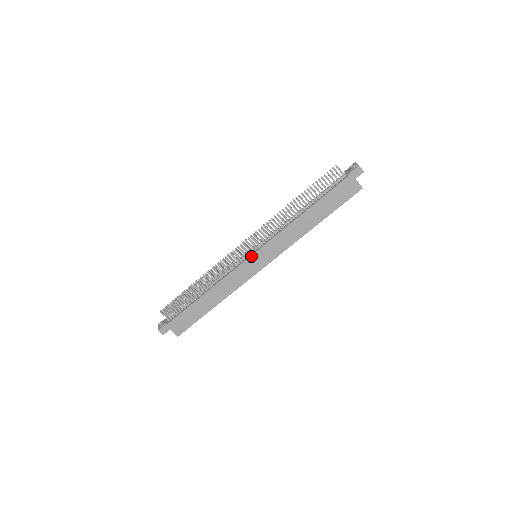
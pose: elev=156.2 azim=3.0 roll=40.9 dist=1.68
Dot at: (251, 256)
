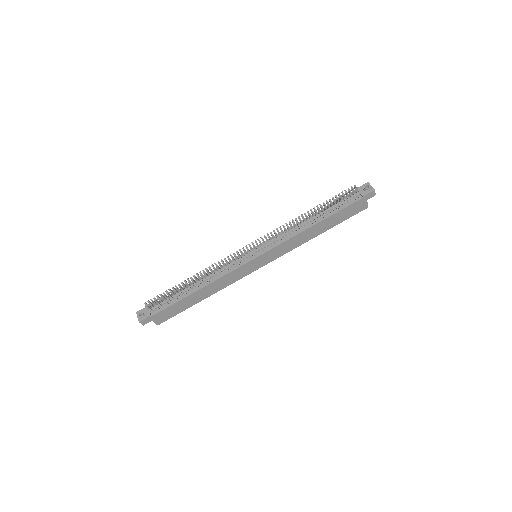
Dot at: (255, 259)
